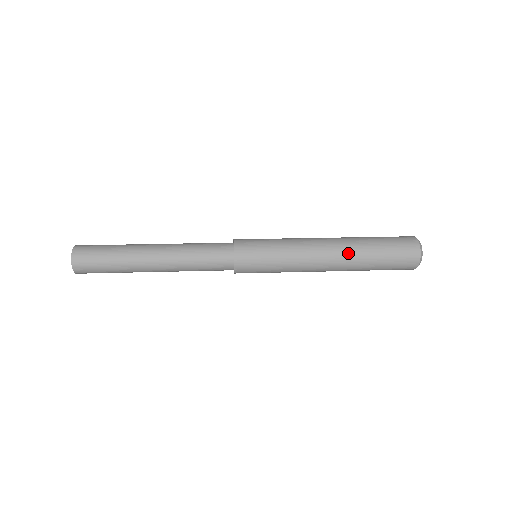
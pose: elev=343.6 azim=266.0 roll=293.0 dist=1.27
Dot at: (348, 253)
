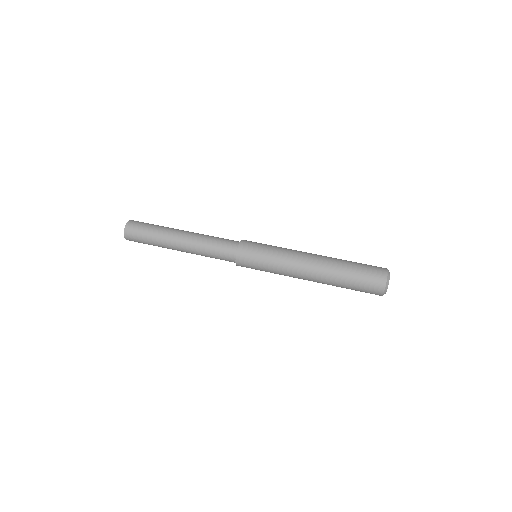
Dot at: (326, 264)
